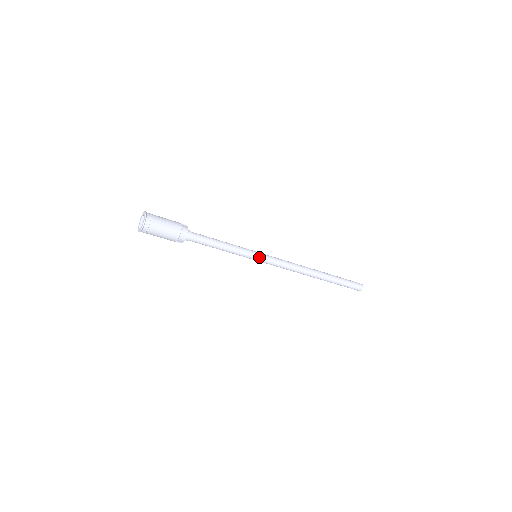
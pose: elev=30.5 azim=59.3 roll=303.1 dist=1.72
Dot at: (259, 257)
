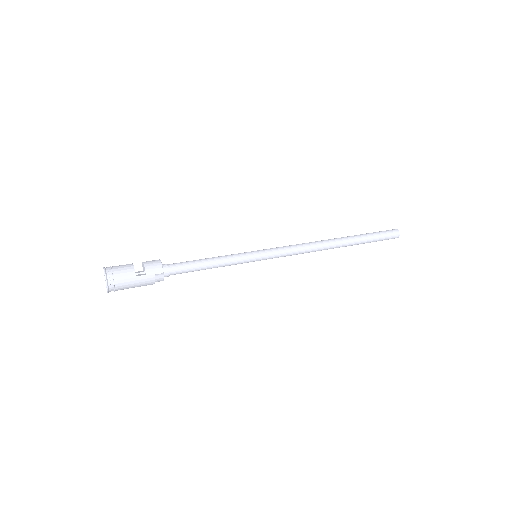
Dot at: (258, 260)
